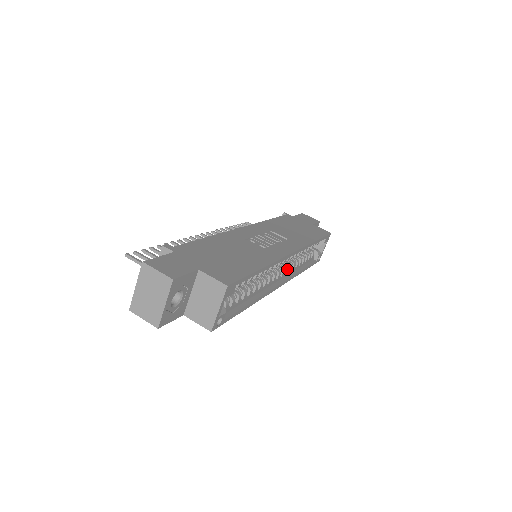
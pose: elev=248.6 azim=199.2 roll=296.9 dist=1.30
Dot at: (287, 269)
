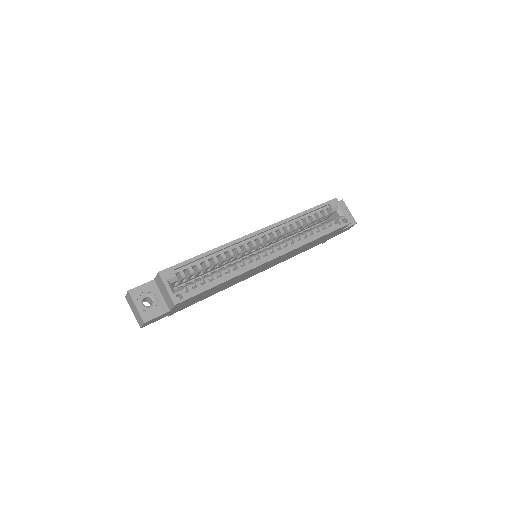
Dot at: (280, 245)
